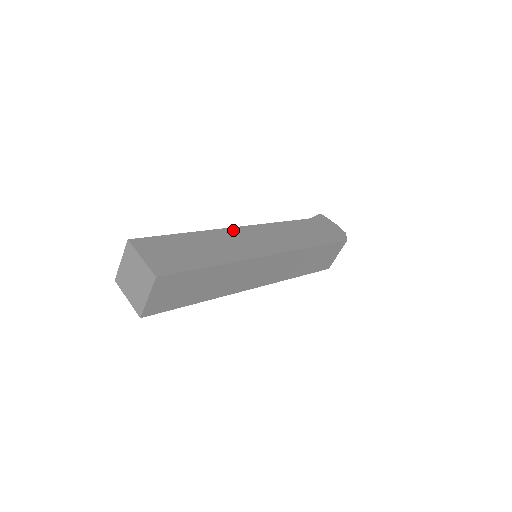
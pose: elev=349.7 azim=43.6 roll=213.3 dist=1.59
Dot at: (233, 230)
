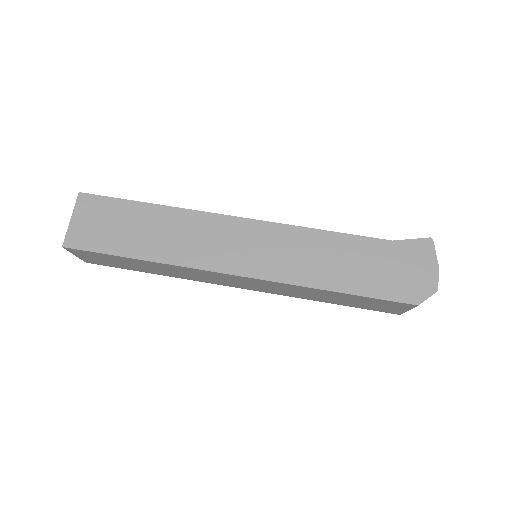
Dot at: (219, 219)
